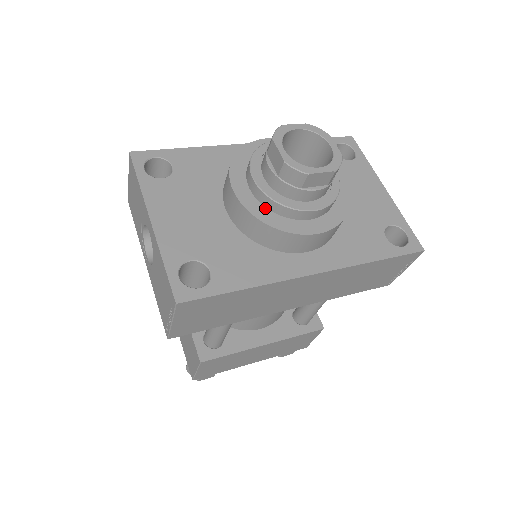
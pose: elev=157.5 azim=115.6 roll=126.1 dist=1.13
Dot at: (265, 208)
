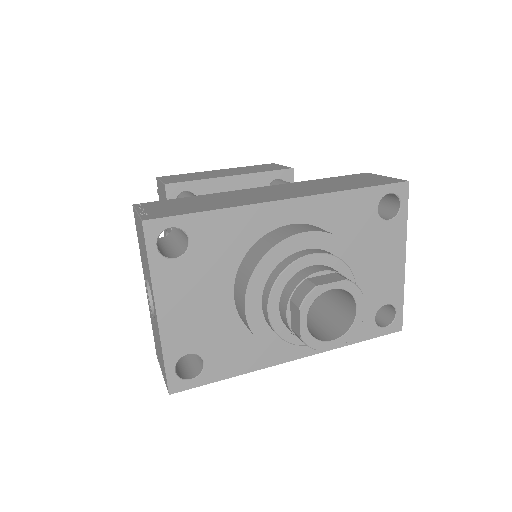
Dot at: (270, 329)
